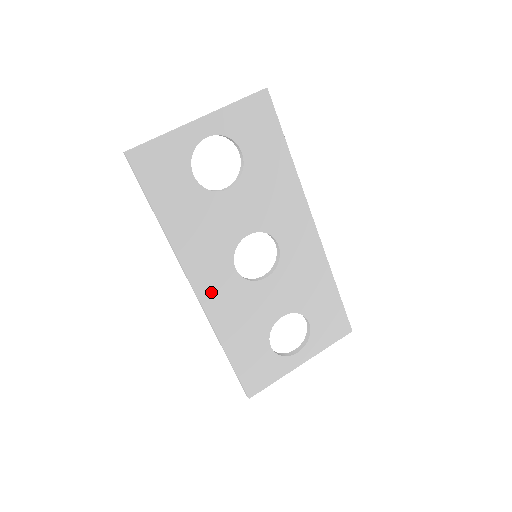
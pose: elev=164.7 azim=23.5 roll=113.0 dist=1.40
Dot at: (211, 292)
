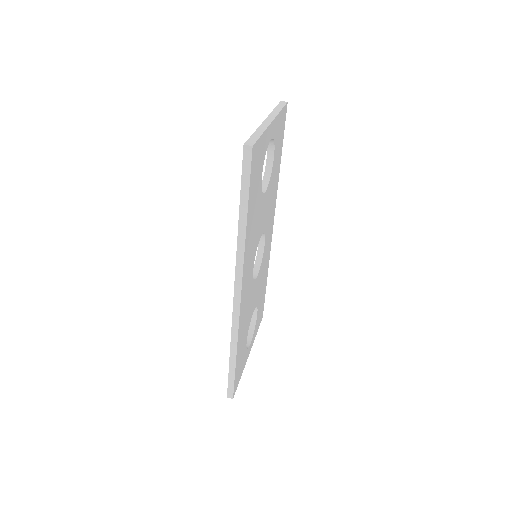
Dot at: (244, 295)
